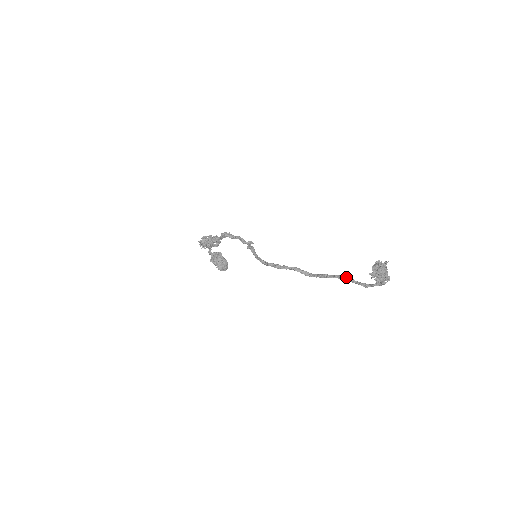
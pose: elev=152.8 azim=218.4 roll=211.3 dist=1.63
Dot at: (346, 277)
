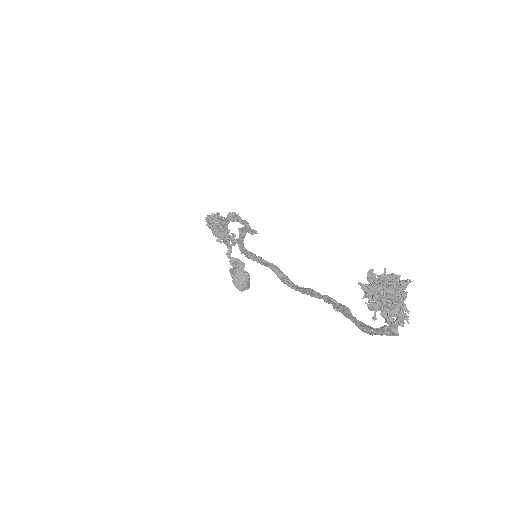
Dot at: (340, 303)
